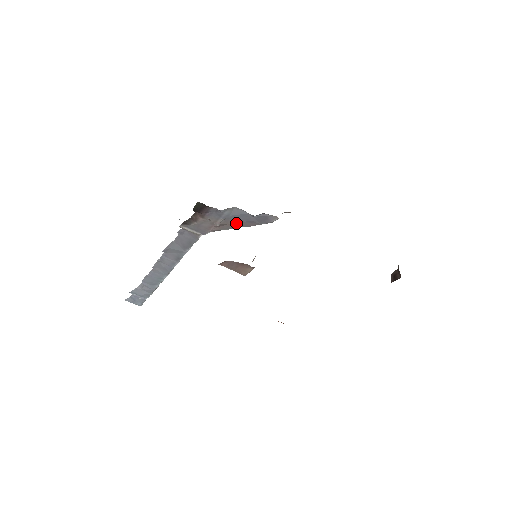
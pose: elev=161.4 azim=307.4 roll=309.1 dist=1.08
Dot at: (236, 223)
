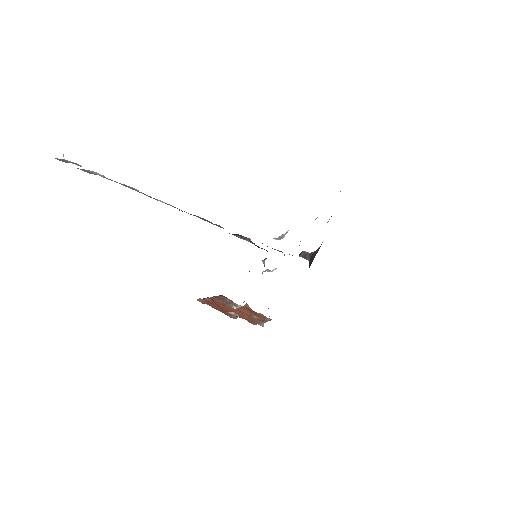
Dot at: occluded
